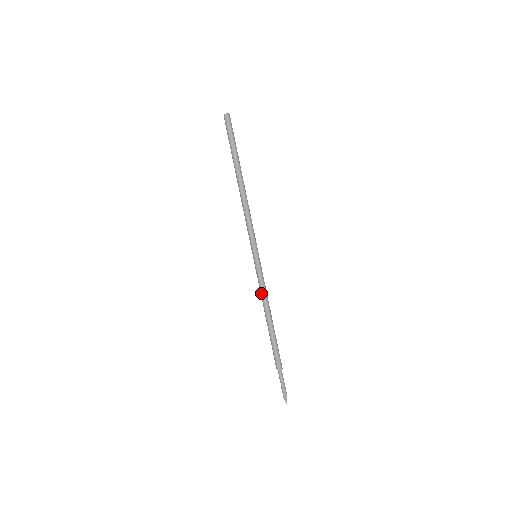
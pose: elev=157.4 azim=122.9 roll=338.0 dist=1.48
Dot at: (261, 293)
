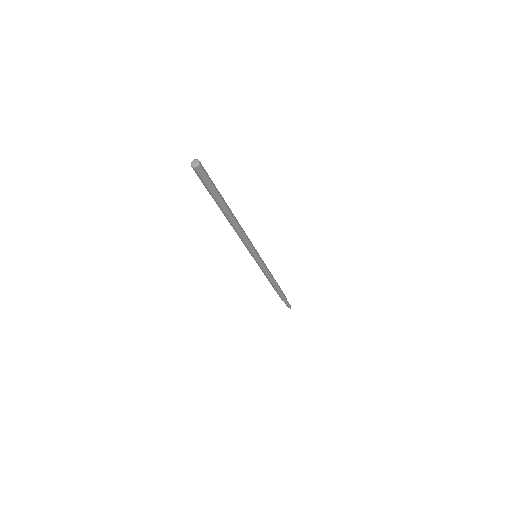
Dot at: (266, 275)
